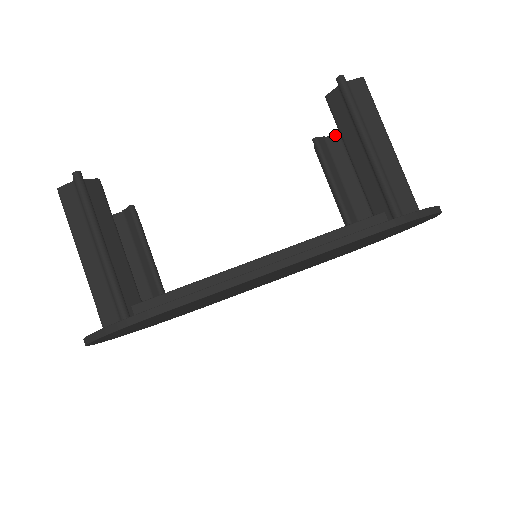
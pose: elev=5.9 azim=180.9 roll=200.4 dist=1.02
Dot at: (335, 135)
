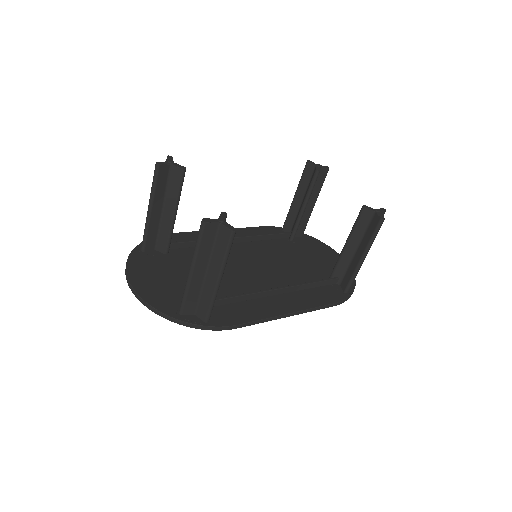
Dot at: (327, 169)
